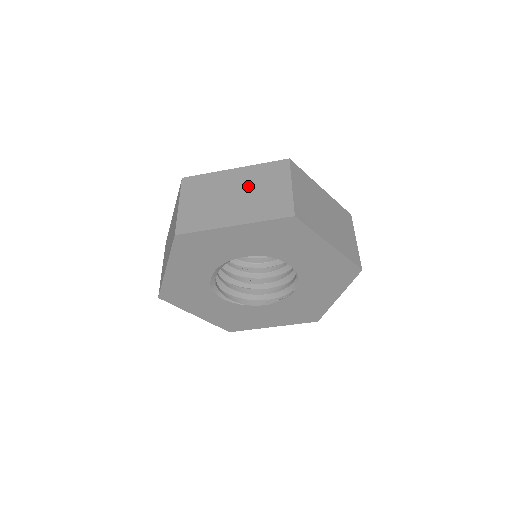
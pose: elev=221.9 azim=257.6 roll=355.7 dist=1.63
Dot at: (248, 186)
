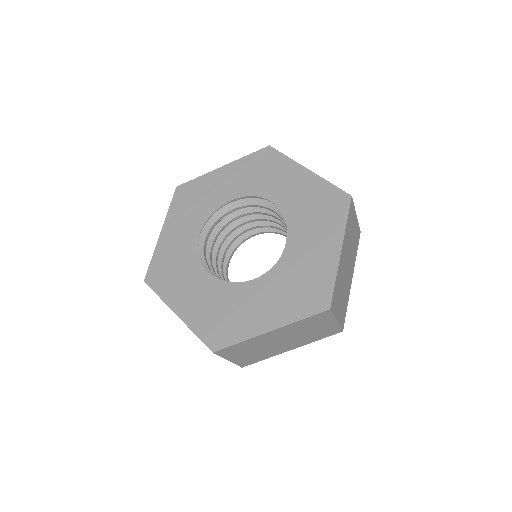
Dot at: occluded
